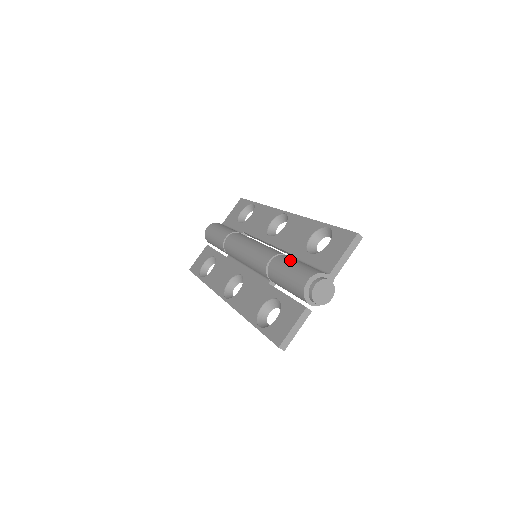
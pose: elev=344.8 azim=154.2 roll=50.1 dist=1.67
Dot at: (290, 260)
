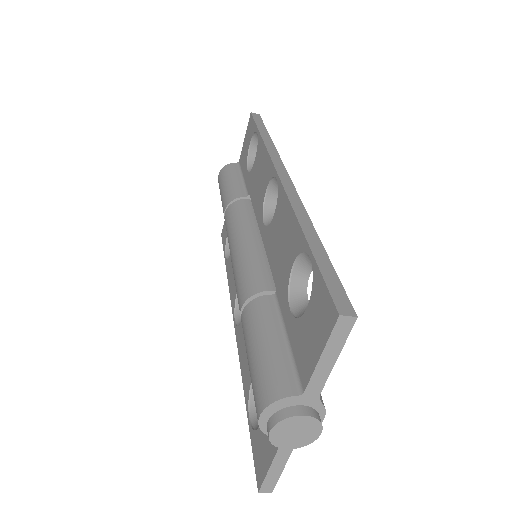
Dot at: (257, 327)
